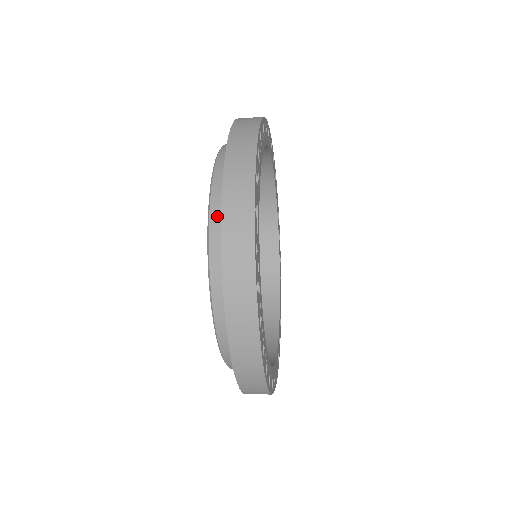
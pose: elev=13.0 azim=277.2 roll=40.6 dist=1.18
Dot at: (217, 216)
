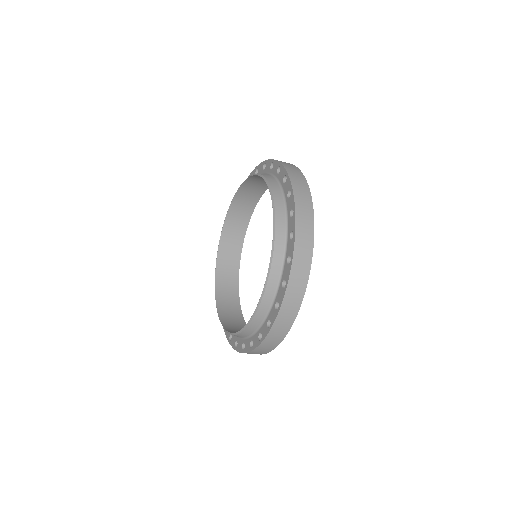
Dot at: (274, 278)
